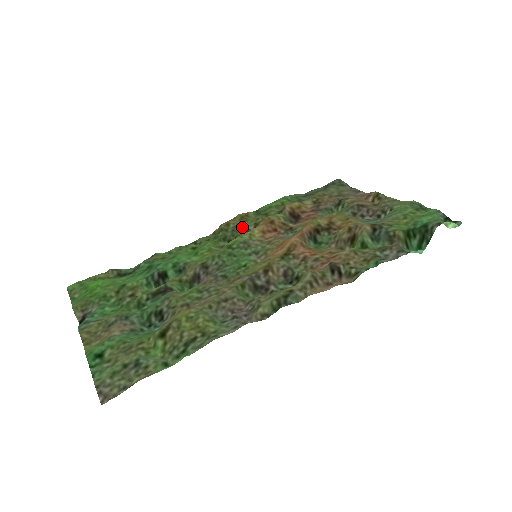
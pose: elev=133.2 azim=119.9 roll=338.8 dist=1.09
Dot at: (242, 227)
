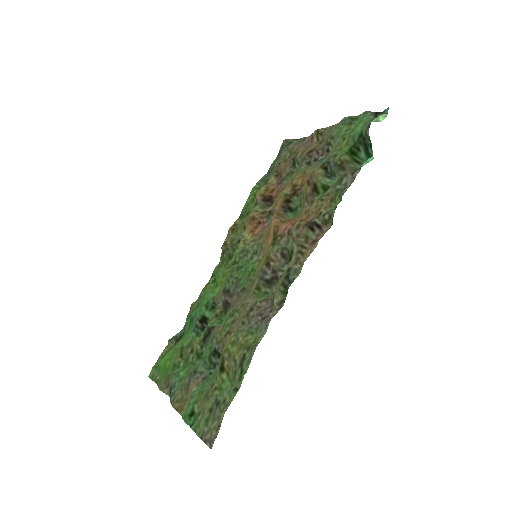
Dot at: (236, 238)
